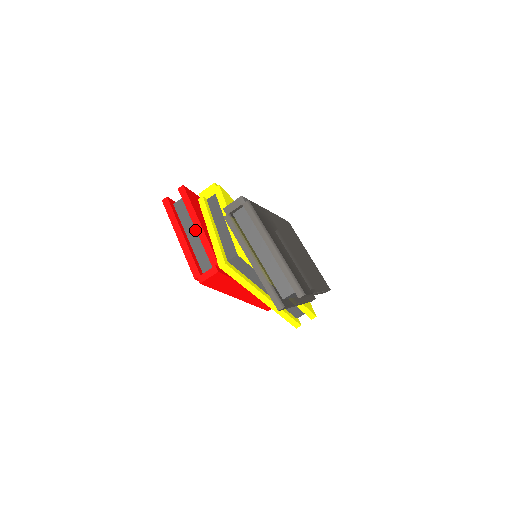
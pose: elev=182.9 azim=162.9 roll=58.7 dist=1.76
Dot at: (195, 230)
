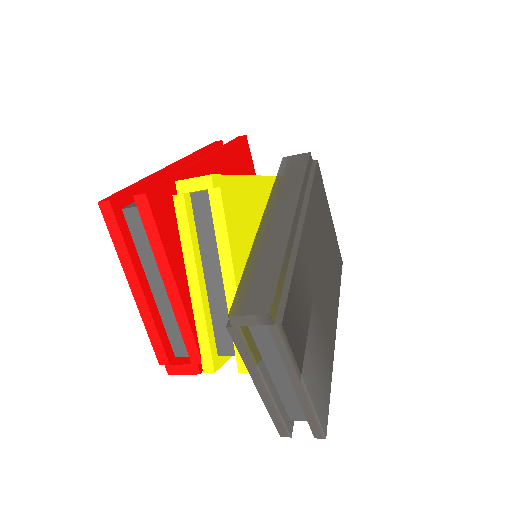
Dot at: occluded
